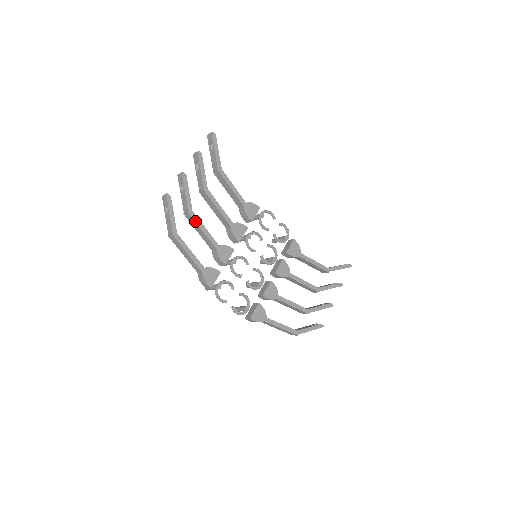
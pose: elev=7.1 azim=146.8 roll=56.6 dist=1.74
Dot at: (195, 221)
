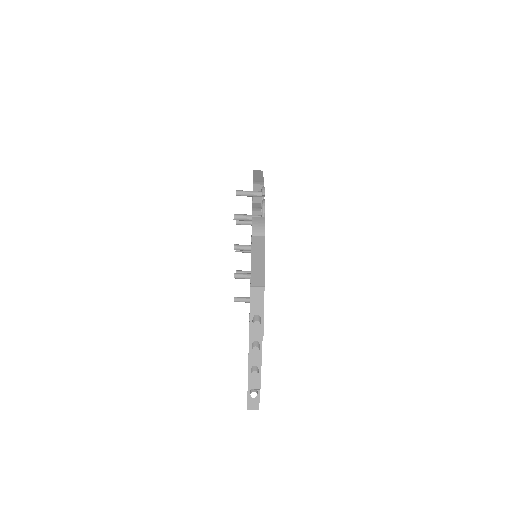
Dot at: occluded
